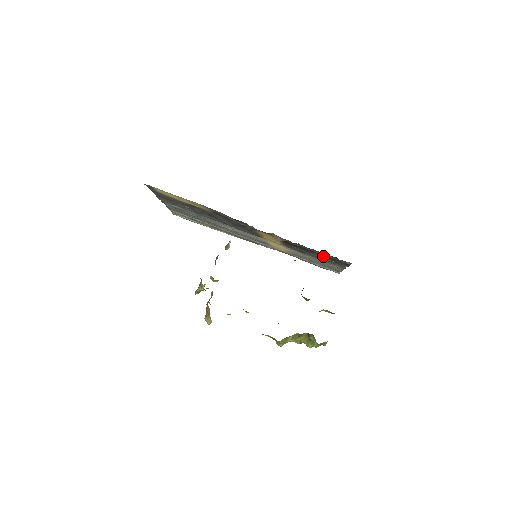
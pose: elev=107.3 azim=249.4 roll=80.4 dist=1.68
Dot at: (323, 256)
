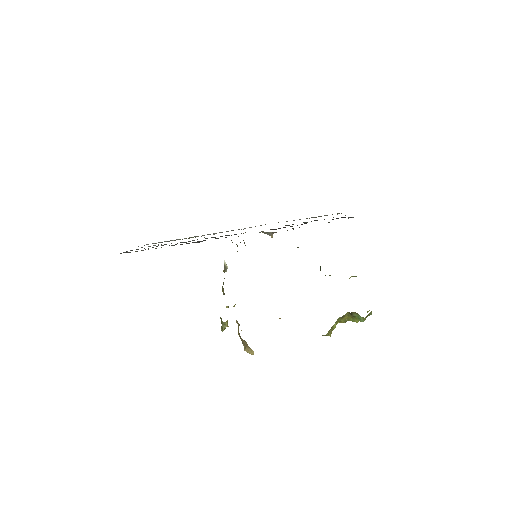
Dot at: occluded
